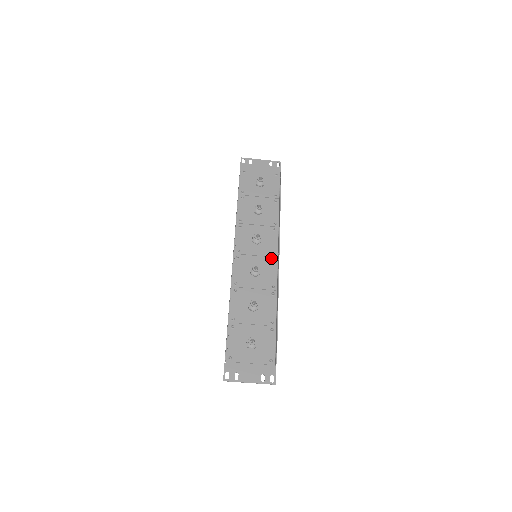
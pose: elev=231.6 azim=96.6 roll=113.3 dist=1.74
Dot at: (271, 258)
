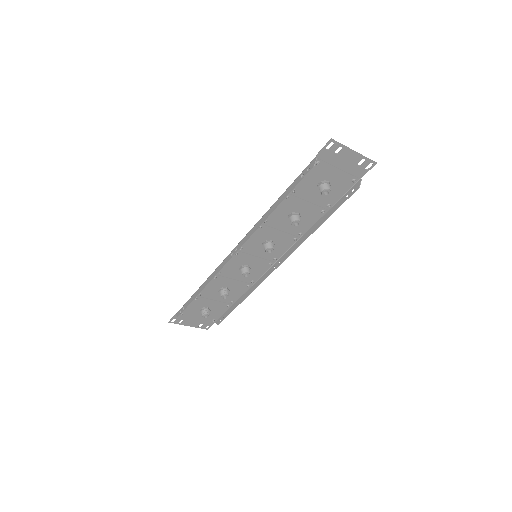
Dot at: (269, 261)
